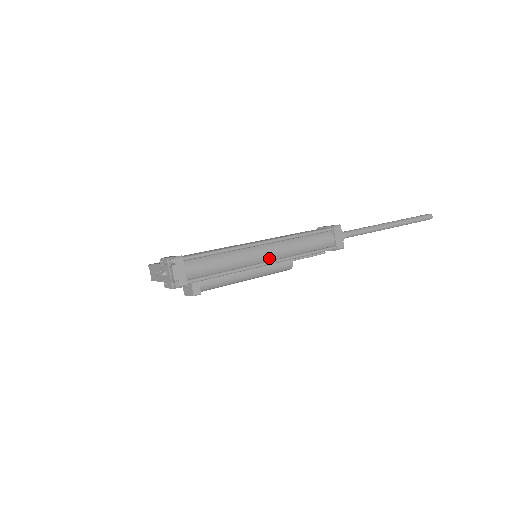
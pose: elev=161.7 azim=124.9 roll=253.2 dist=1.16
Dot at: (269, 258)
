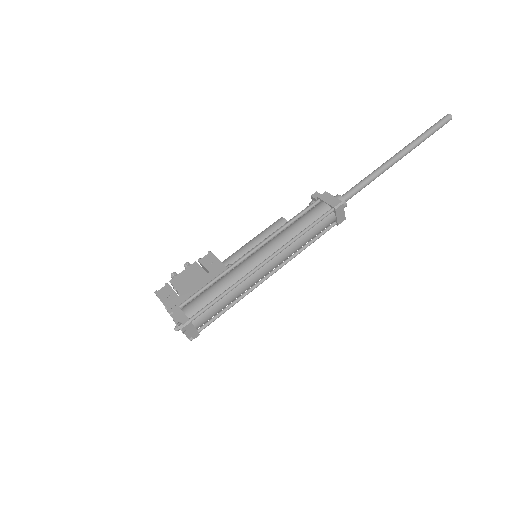
Dot at: (270, 271)
